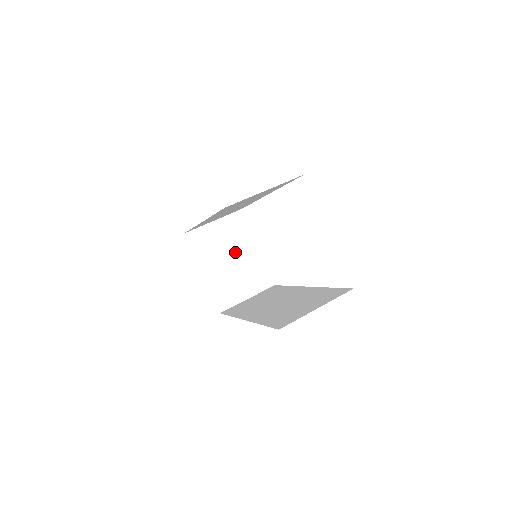
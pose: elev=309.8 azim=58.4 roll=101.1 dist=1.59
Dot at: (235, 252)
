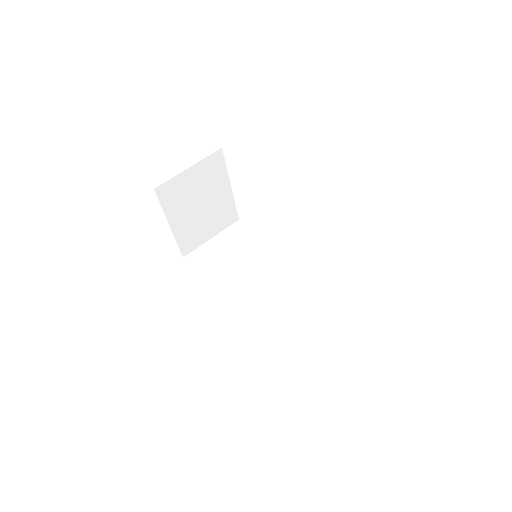
Dot at: (207, 196)
